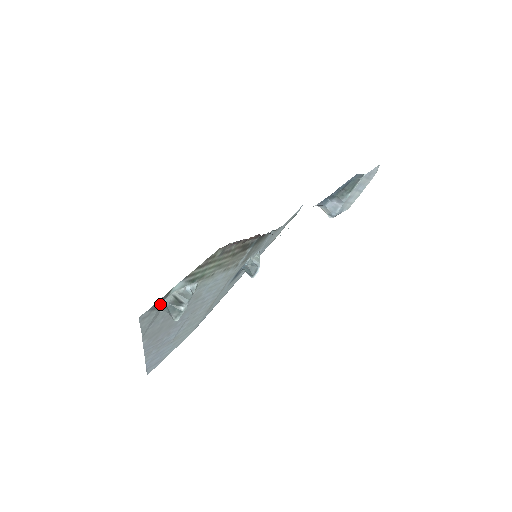
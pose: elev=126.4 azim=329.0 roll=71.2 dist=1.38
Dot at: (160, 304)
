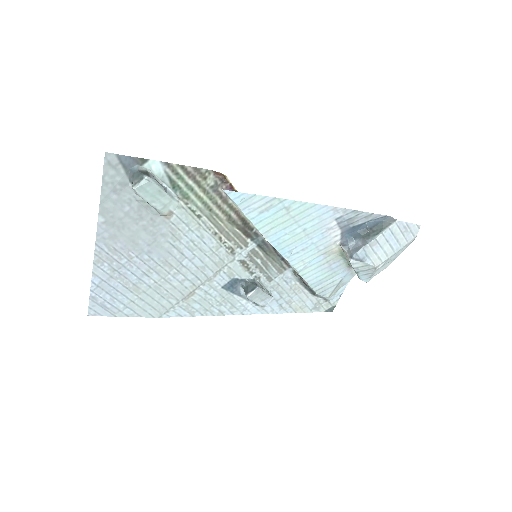
Dot at: (131, 167)
